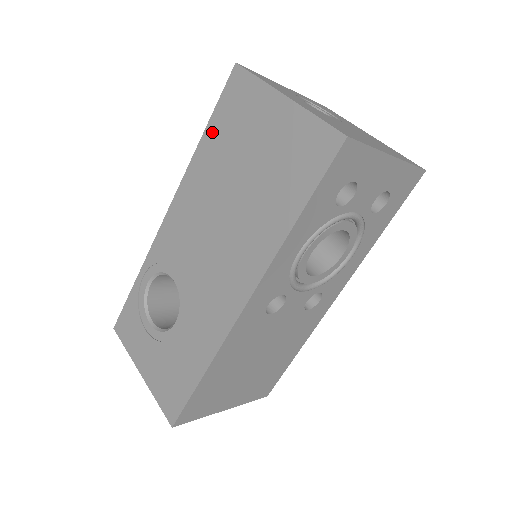
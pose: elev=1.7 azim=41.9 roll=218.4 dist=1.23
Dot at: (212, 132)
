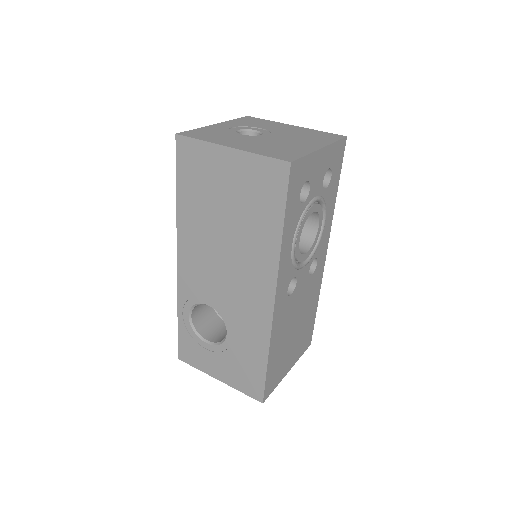
Dot at: (183, 191)
